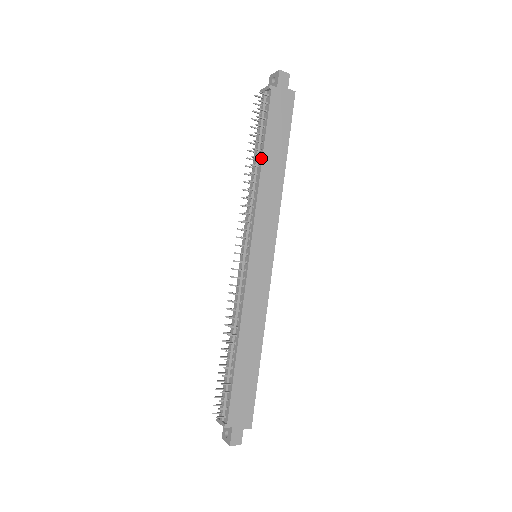
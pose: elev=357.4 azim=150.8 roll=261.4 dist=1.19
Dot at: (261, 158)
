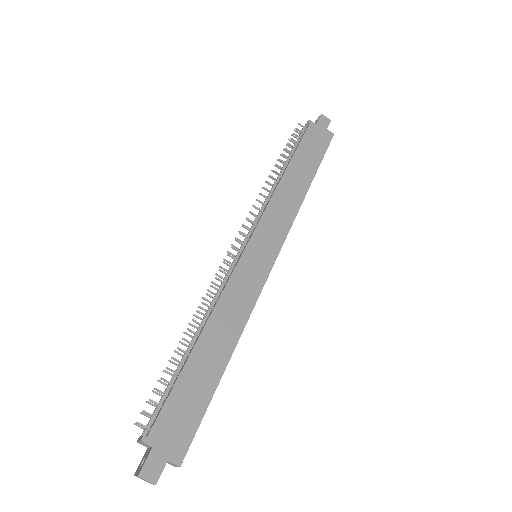
Dot at: (286, 168)
